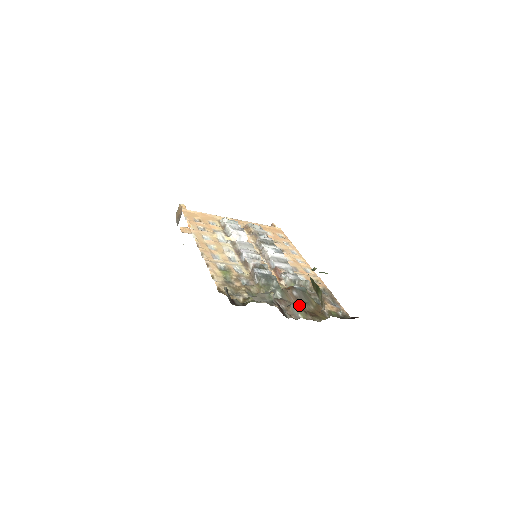
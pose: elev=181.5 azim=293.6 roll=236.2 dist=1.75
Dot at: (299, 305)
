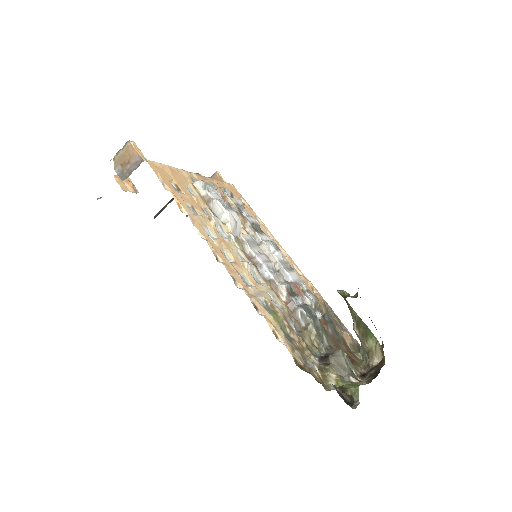
Dot at: occluded
